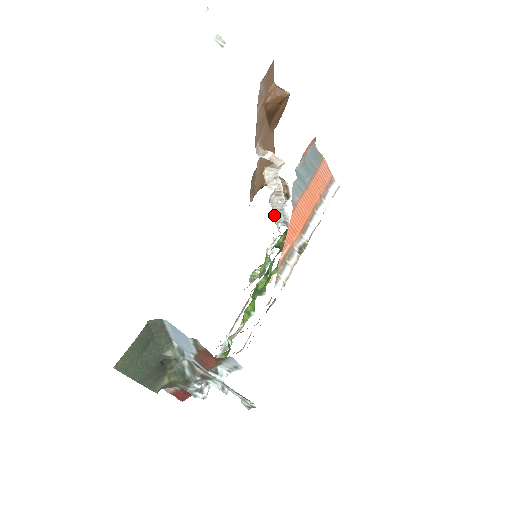
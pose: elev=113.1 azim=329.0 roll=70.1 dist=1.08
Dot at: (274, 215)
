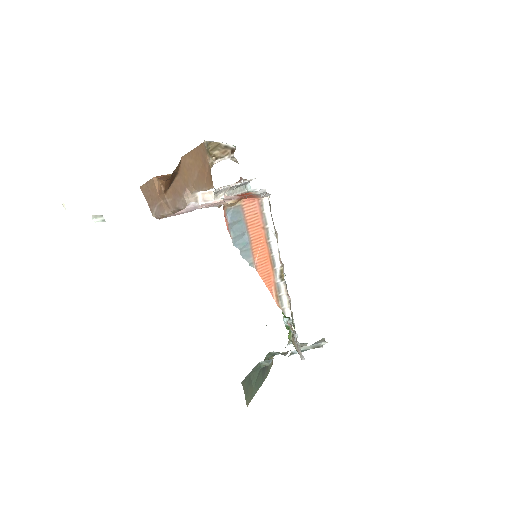
Dot at: (239, 193)
